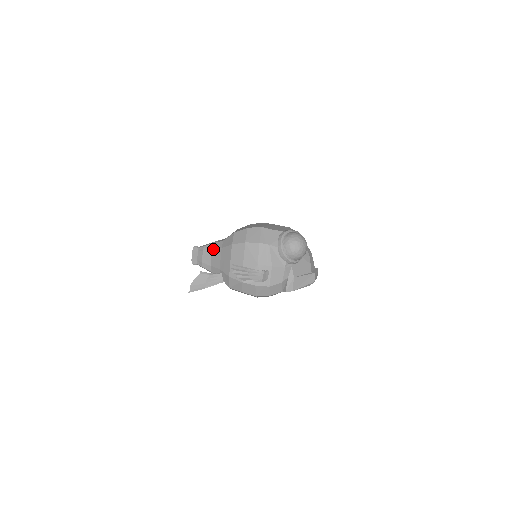
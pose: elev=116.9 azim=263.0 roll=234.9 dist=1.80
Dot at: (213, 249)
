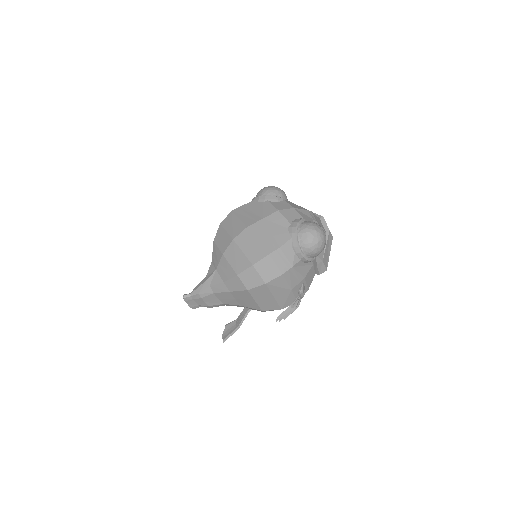
Dot at: (215, 293)
